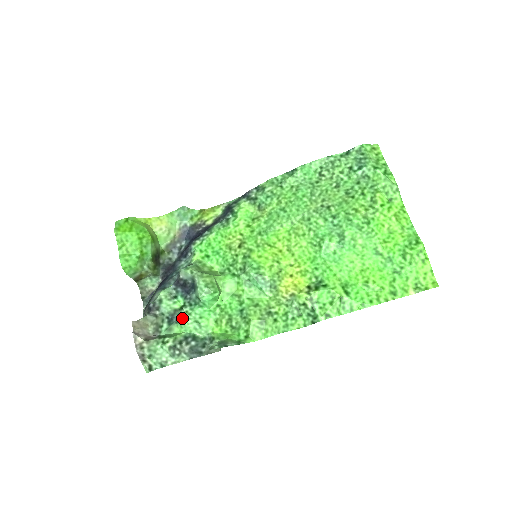
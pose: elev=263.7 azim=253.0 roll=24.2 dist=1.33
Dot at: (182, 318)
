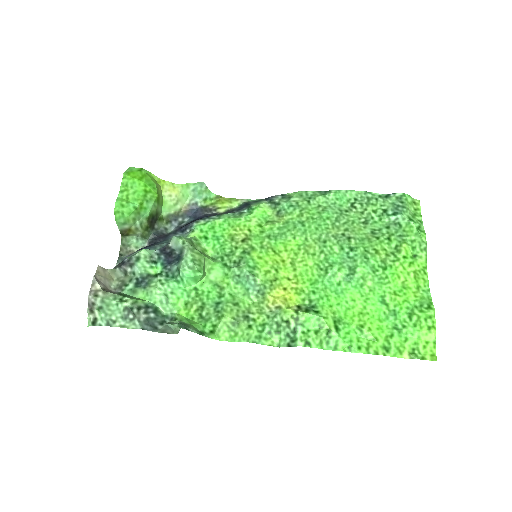
Dot at: (152, 285)
